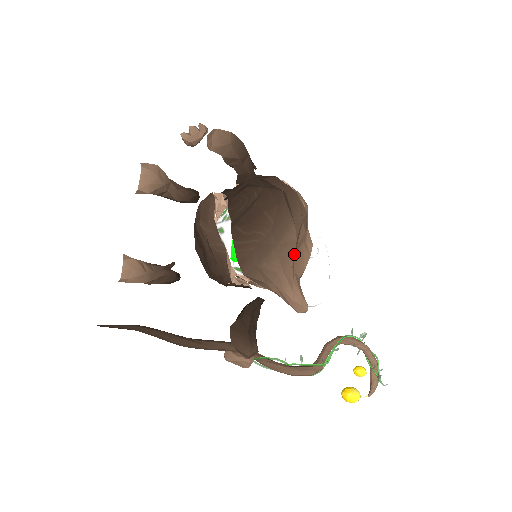
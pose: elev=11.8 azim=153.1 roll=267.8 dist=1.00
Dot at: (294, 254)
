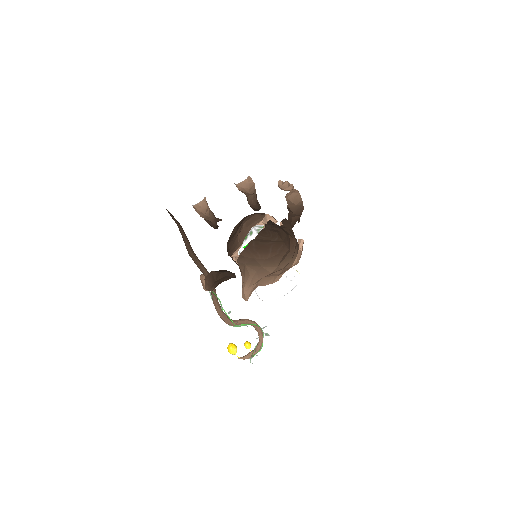
Dot at: (265, 276)
